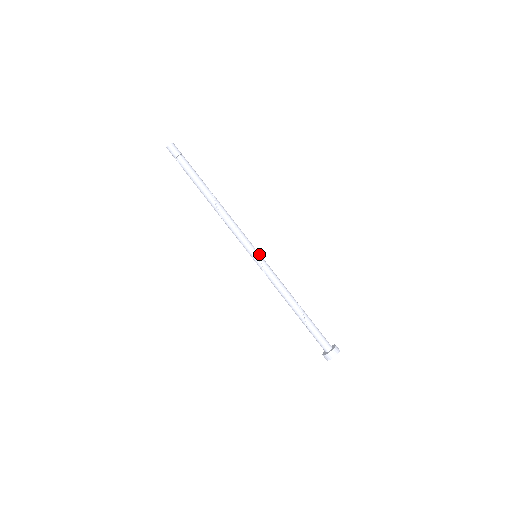
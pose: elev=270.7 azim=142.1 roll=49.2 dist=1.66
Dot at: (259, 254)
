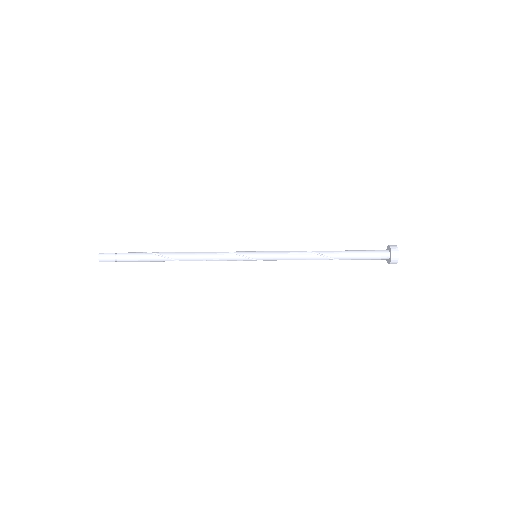
Dot at: (256, 258)
